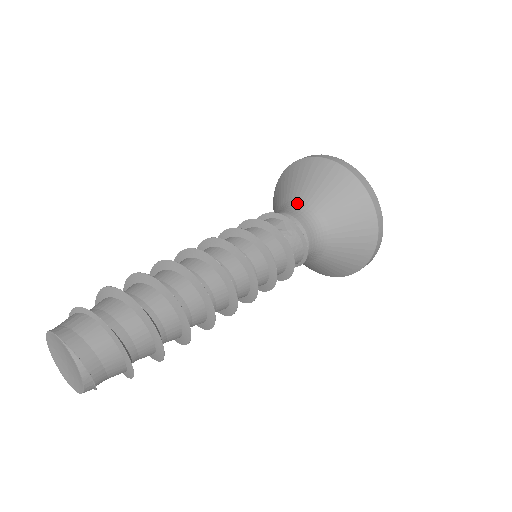
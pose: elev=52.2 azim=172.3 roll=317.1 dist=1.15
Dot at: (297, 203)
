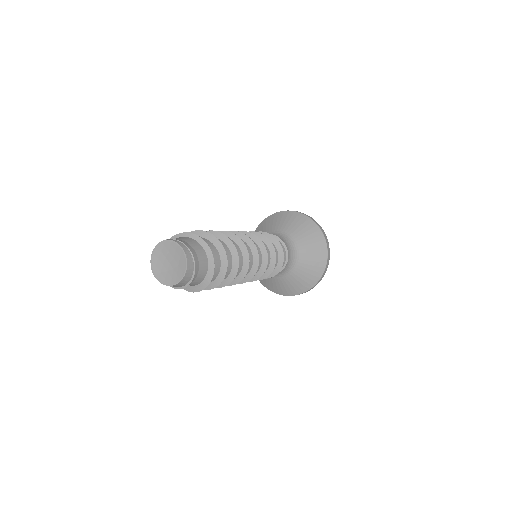
Dot at: occluded
